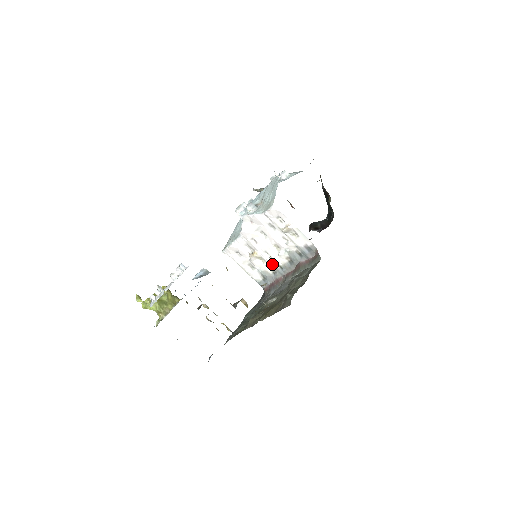
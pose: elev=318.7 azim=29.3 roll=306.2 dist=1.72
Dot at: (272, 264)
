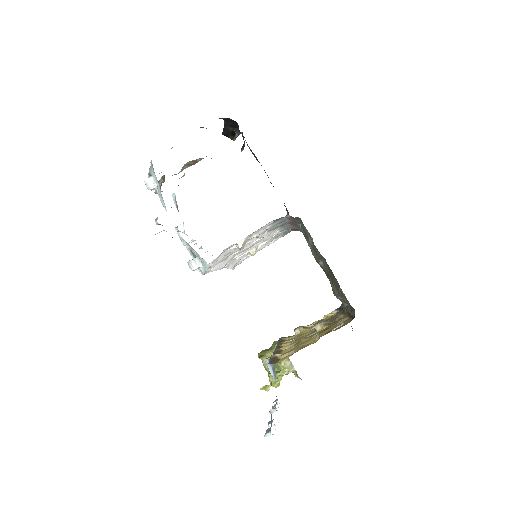
Dot at: (271, 236)
